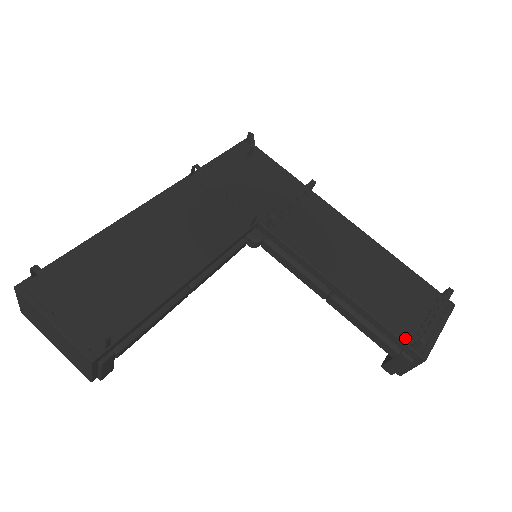
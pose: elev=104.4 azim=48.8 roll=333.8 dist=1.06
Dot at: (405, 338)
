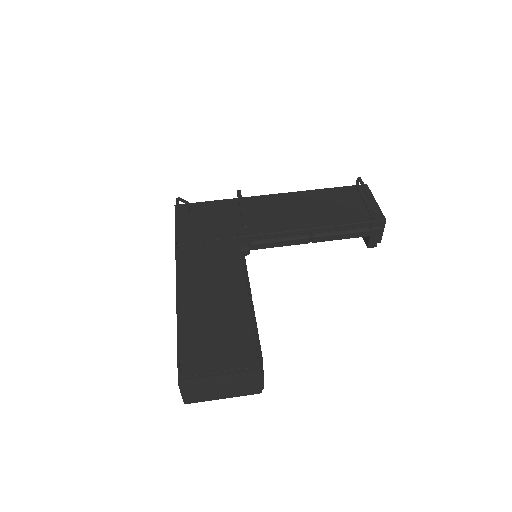
Dot at: (367, 220)
